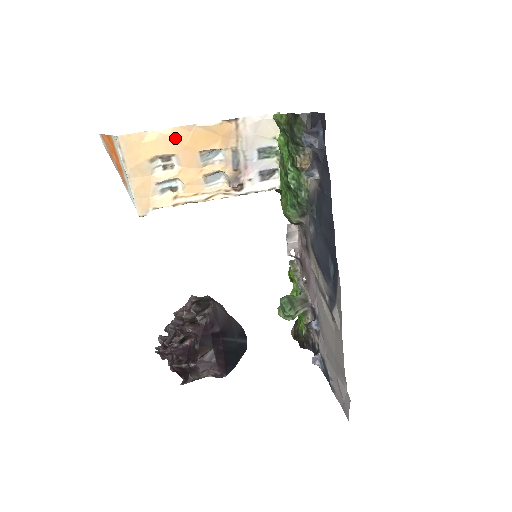
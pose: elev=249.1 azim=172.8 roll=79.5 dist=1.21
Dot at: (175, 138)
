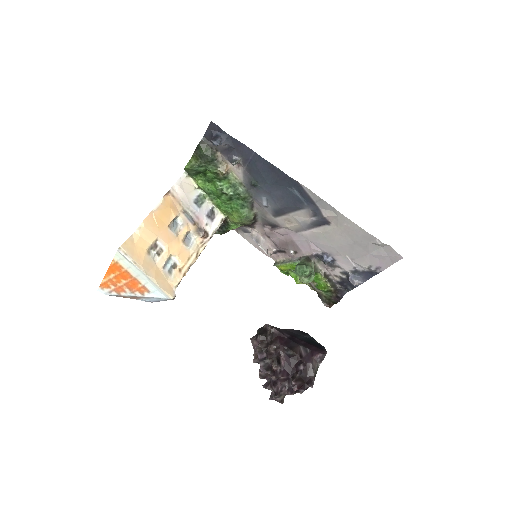
Dot at: (149, 227)
